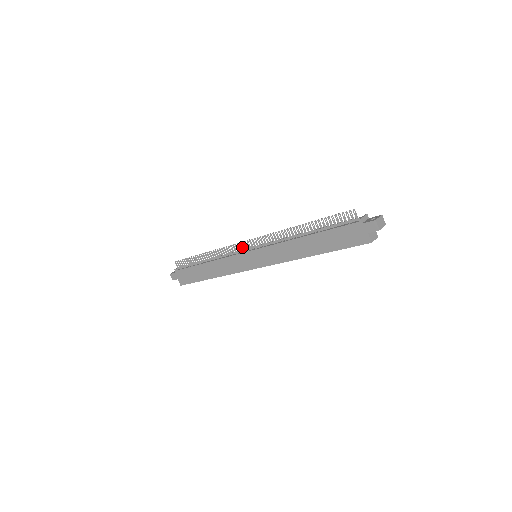
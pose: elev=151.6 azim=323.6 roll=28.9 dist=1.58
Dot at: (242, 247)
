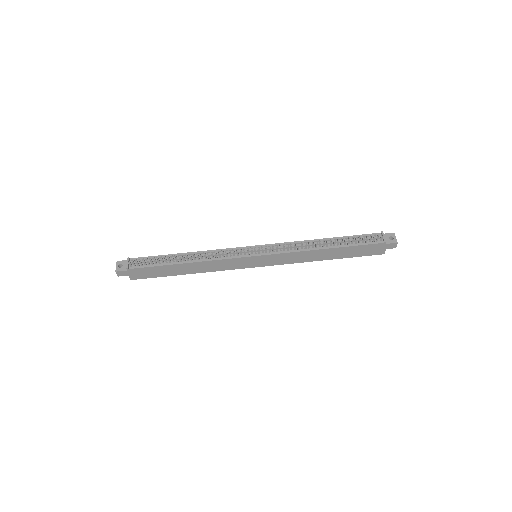
Dot at: (245, 252)
